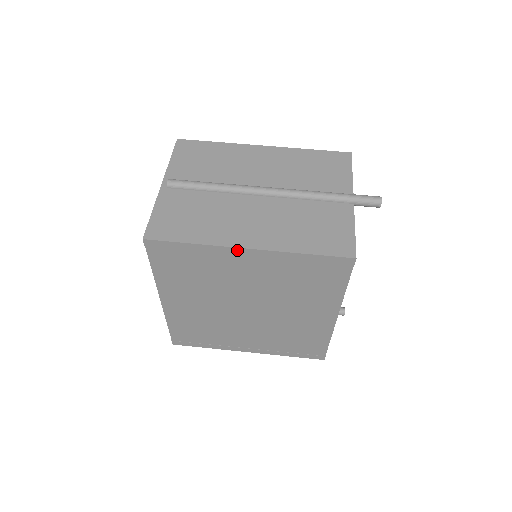
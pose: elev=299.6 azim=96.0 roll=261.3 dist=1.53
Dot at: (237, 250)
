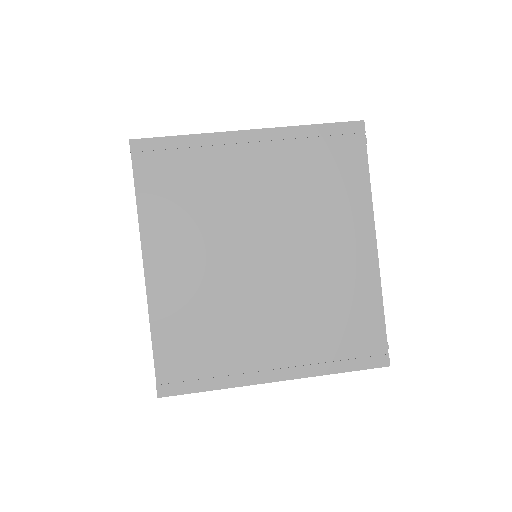
Dot at: (238, 135)
